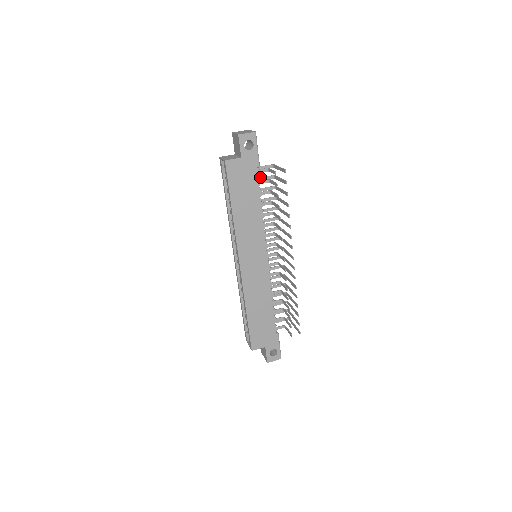
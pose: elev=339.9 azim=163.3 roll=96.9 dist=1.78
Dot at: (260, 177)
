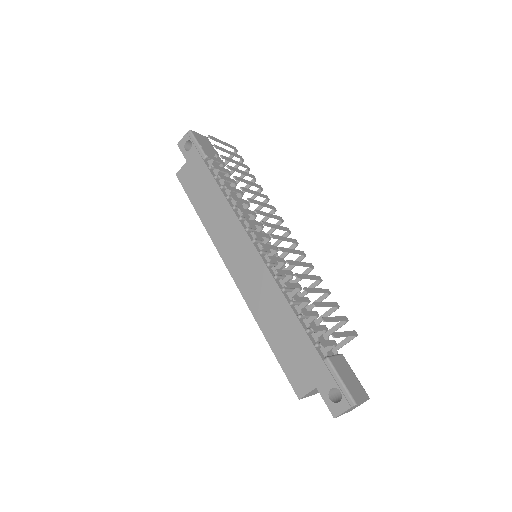
Dot at: (231, 170)
